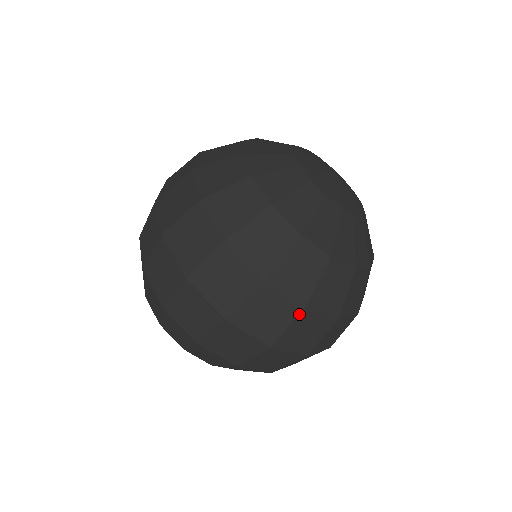
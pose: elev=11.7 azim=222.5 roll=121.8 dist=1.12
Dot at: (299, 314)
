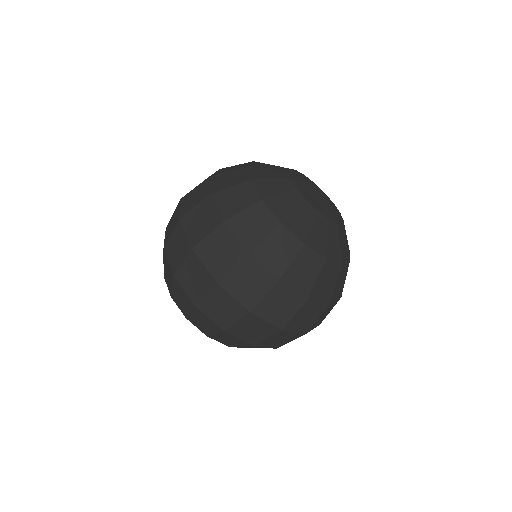
Dot at: occluded
